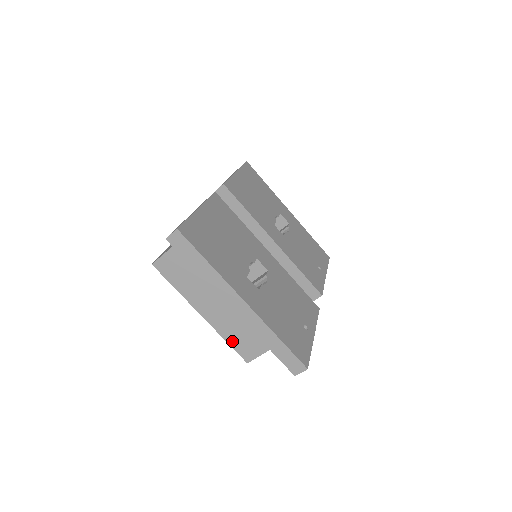
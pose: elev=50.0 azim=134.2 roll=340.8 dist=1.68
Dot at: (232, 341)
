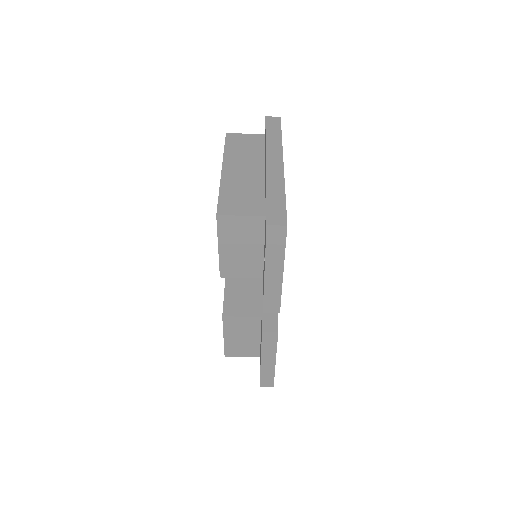
Dot at: (225, 195)
